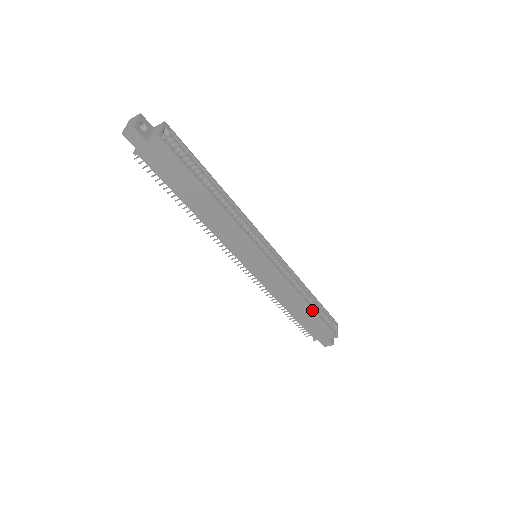
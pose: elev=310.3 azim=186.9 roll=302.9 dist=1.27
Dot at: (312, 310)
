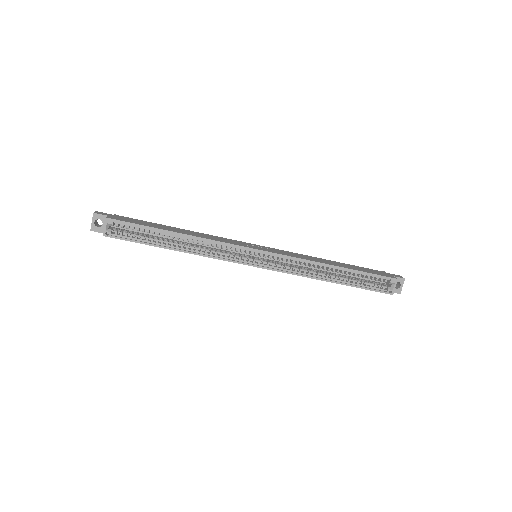
Dot at: occluded
